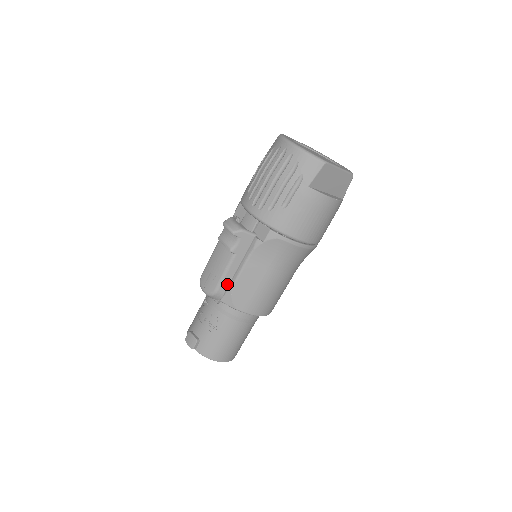
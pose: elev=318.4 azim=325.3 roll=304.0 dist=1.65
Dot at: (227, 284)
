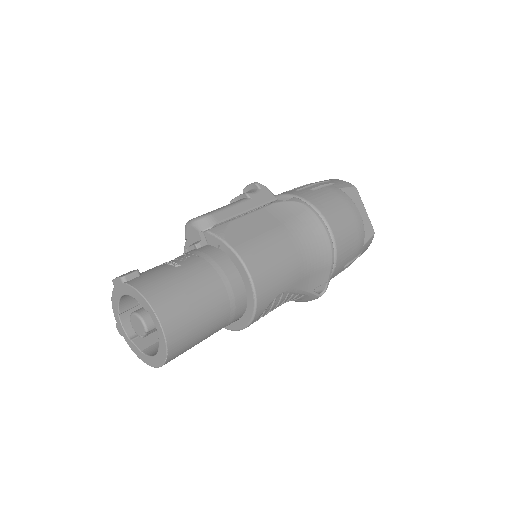
Dot at: (227, 216)
